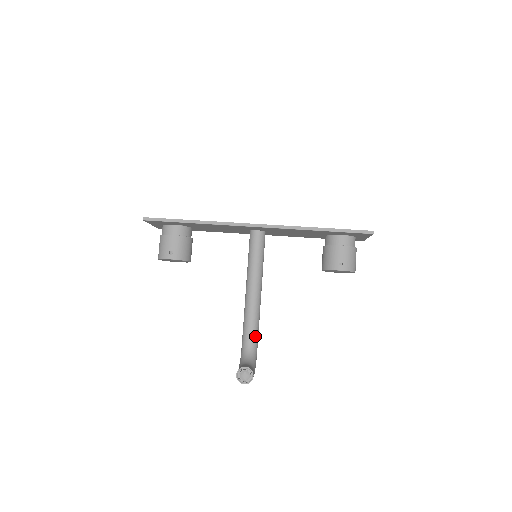
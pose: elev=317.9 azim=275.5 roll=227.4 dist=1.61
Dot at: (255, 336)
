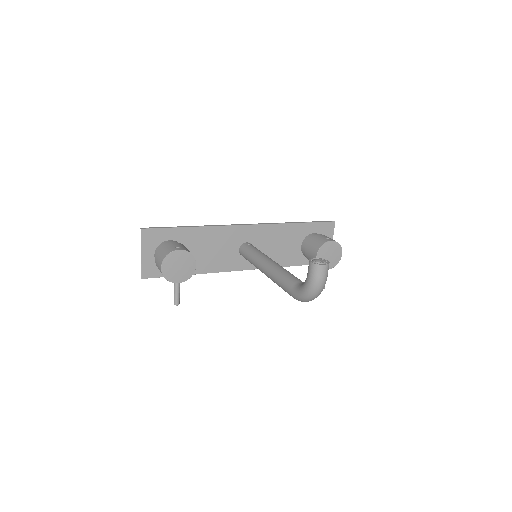
Dot at: occluded
